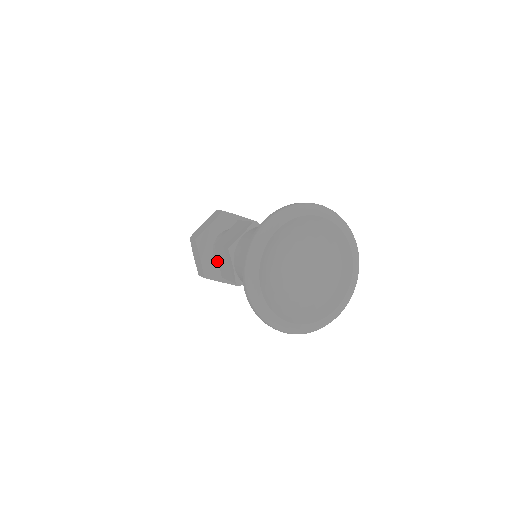
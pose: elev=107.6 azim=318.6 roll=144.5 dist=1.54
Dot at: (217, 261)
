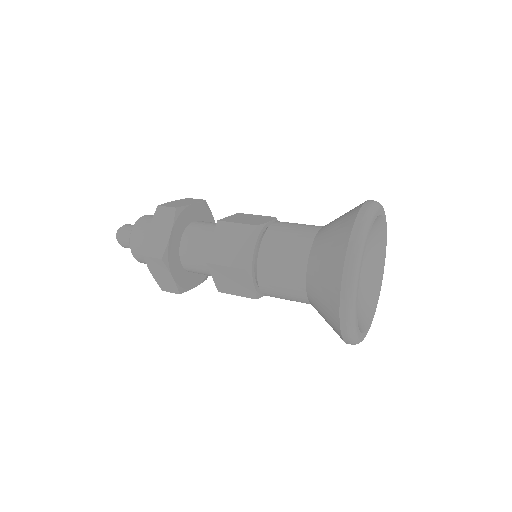
Dot at: (185, 247)
